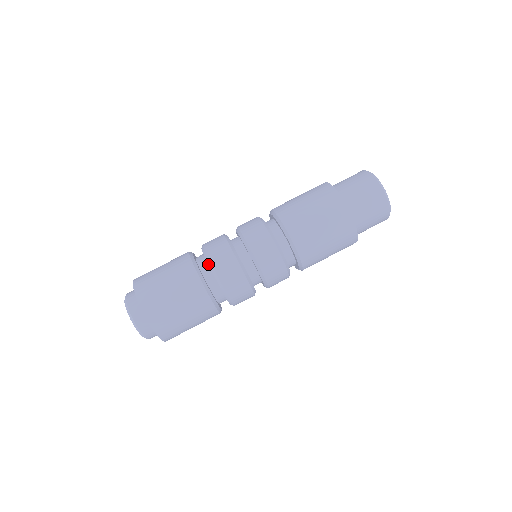
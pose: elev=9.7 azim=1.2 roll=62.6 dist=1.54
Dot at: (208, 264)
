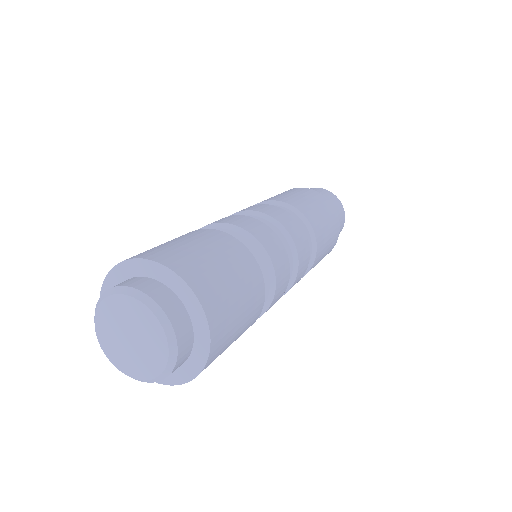
Dot at: (247, 239)
